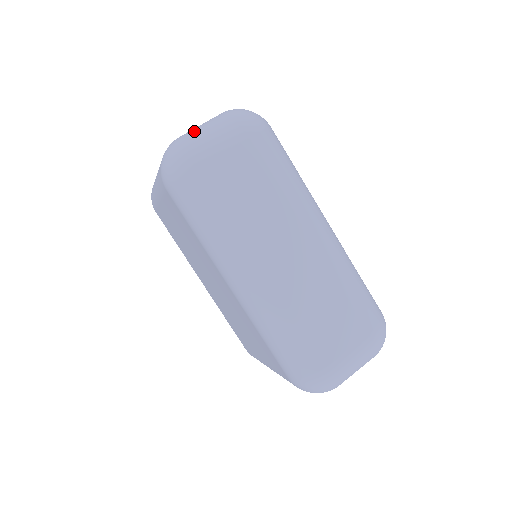
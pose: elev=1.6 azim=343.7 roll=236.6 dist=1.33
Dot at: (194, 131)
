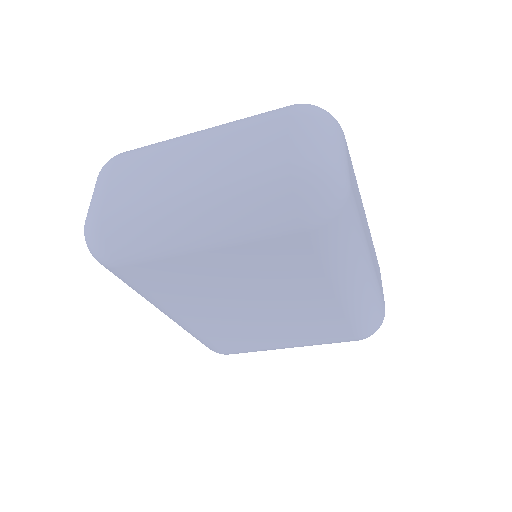
Dot at: (316, 149)
